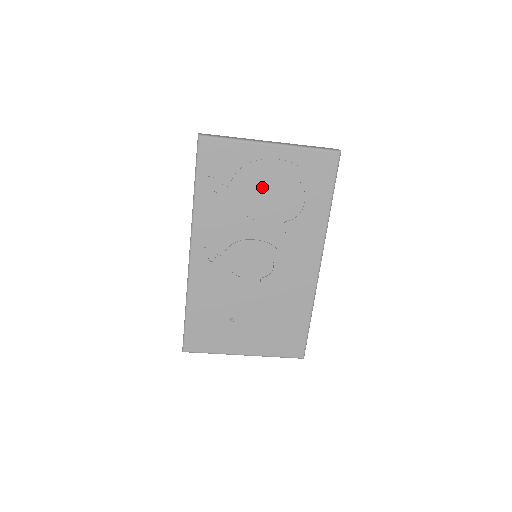
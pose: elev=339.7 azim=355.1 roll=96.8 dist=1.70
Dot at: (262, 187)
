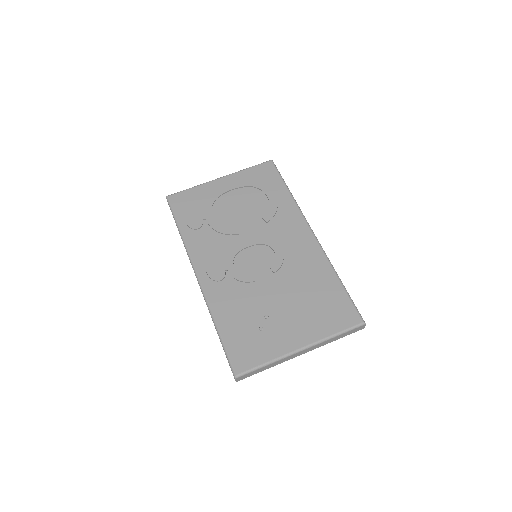
Dot at: (229, 204)
